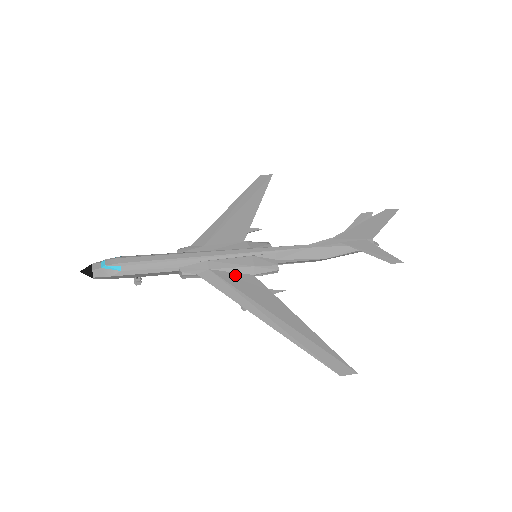
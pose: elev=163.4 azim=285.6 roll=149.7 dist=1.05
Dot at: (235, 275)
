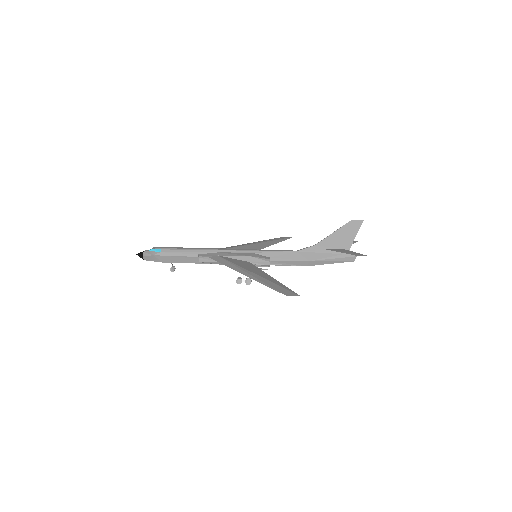
Dot at: (235, 260)
